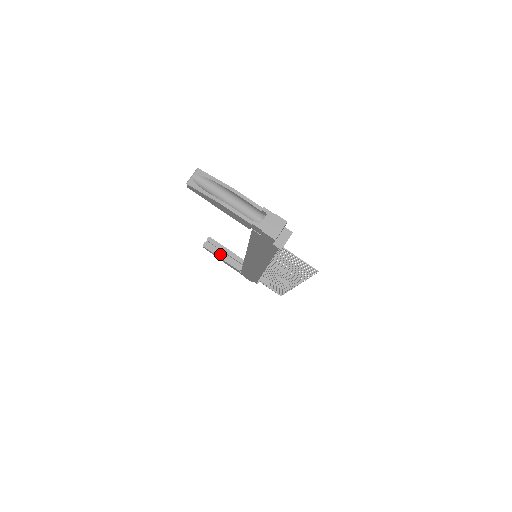
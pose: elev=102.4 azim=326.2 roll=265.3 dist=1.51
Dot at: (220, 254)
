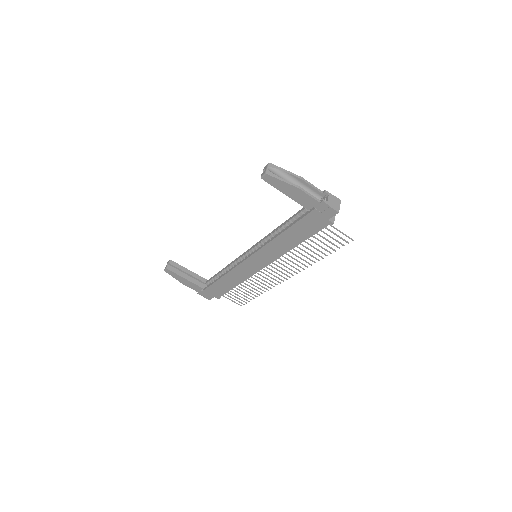
Dot at: (183, 275)
